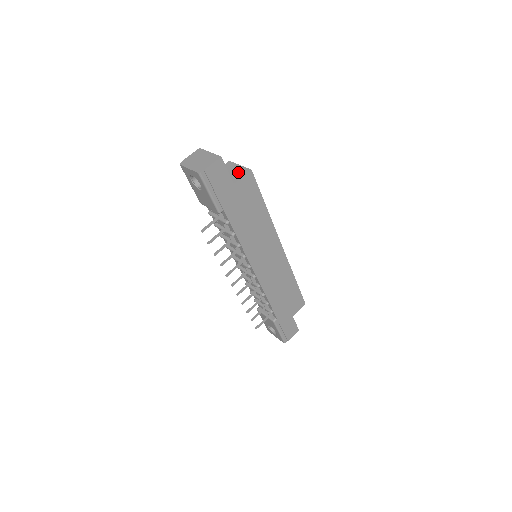
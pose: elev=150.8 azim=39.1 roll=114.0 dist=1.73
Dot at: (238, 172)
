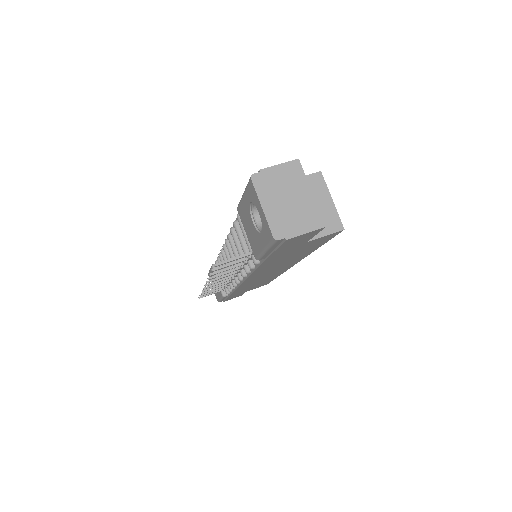
Dot at: (324, 217)
